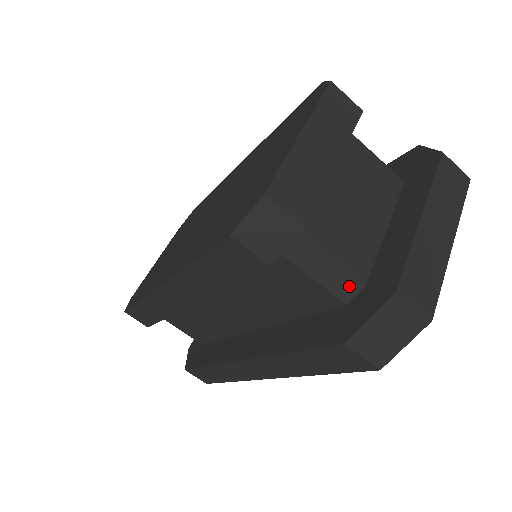
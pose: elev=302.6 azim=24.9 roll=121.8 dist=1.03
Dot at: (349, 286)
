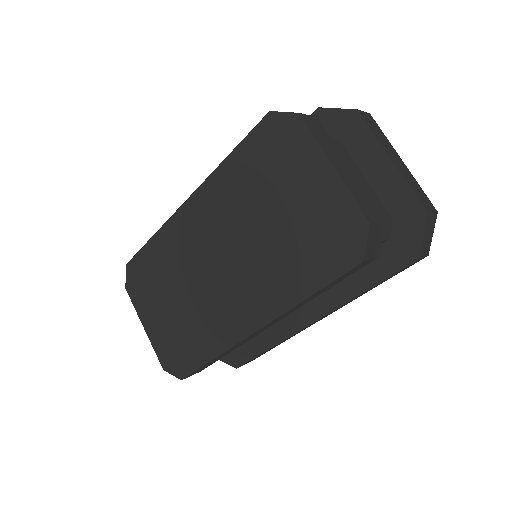
Dot at: (388, 229)
